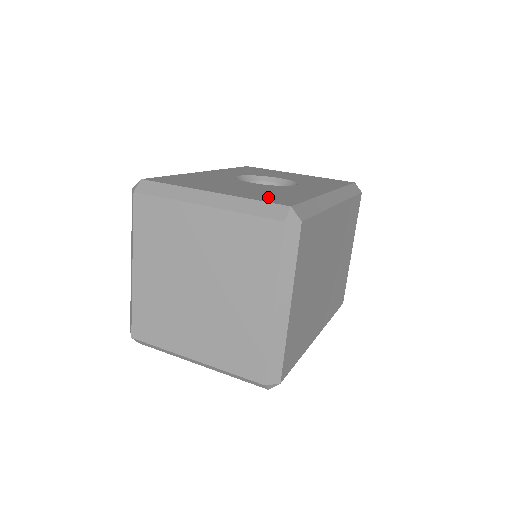
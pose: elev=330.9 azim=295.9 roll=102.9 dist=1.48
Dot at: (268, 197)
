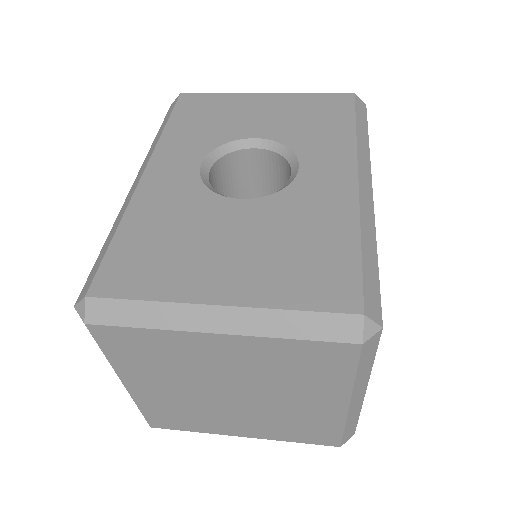
Dot at: (308, 279)
